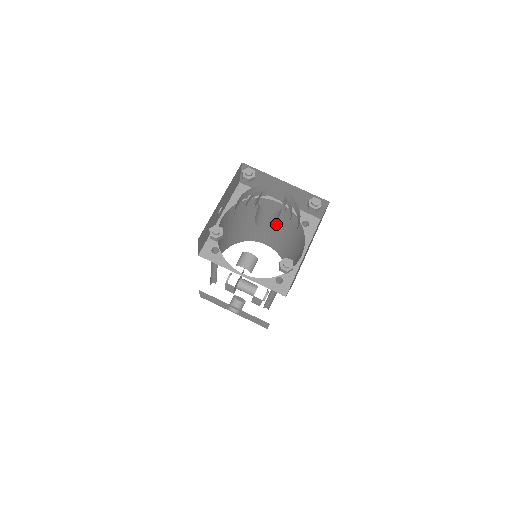
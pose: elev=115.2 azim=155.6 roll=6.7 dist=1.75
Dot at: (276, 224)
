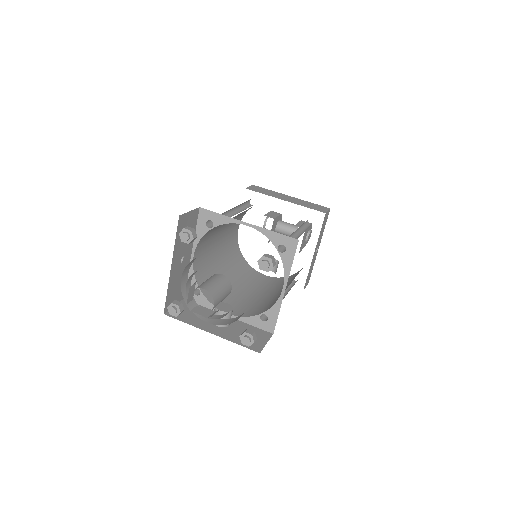
Dot at: occluded
